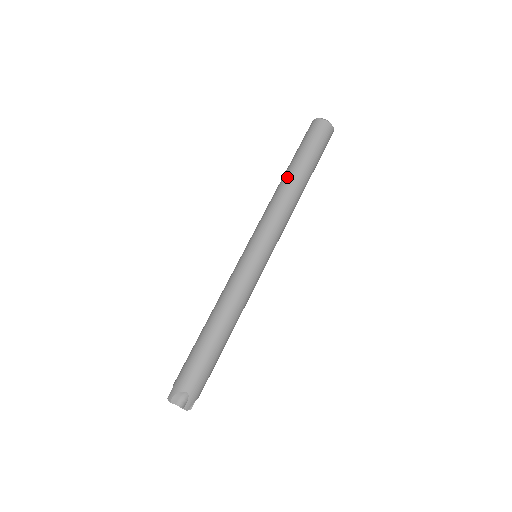
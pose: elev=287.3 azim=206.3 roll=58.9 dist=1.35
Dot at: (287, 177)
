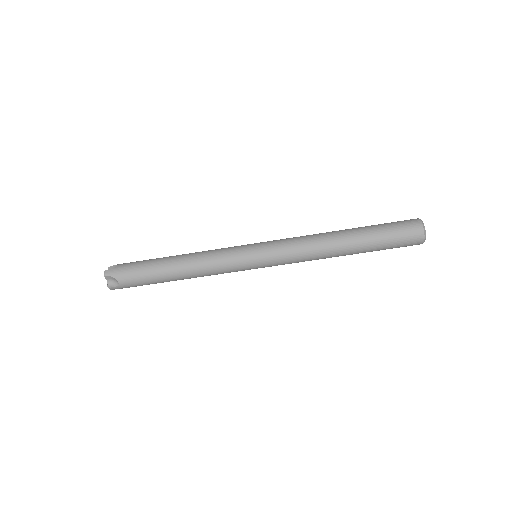
Dot at: (342, 239)
